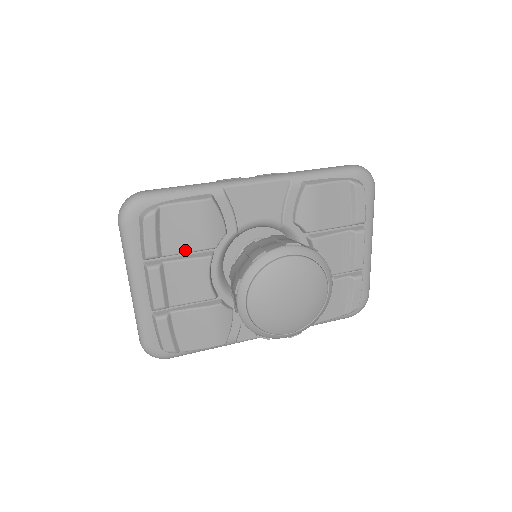
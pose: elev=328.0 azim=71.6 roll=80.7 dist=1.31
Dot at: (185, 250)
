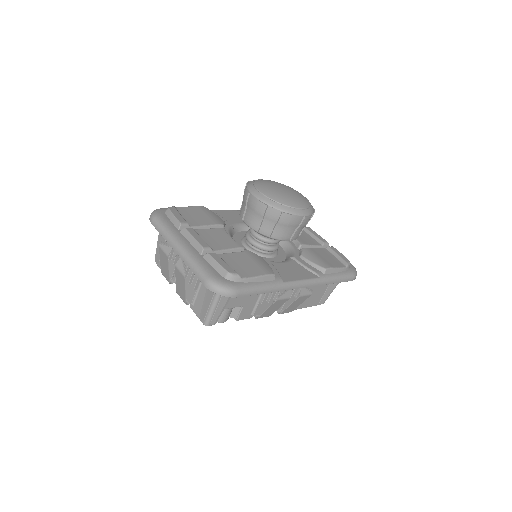
Dot at: (204, 225)
